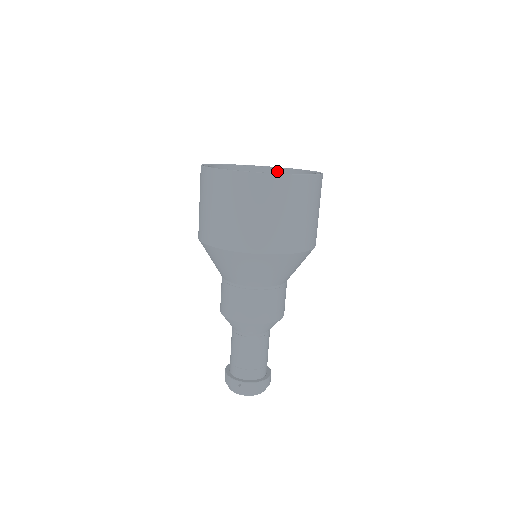
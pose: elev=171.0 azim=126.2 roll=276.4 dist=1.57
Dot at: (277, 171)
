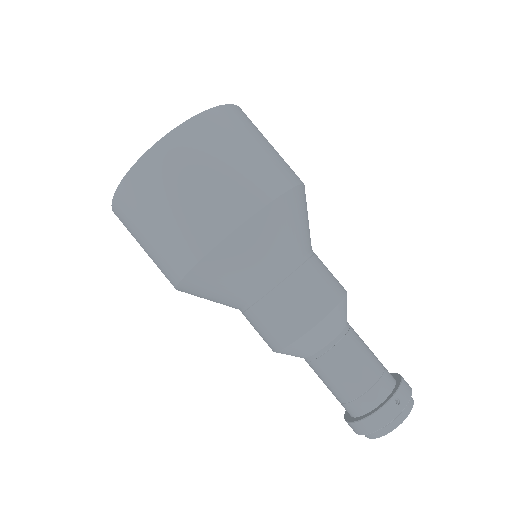
Dot at: occluded
